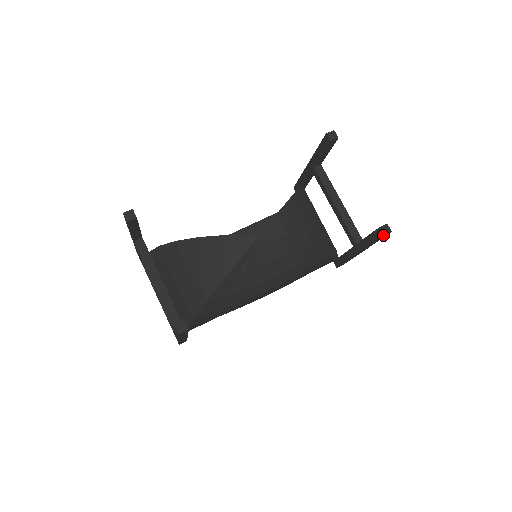
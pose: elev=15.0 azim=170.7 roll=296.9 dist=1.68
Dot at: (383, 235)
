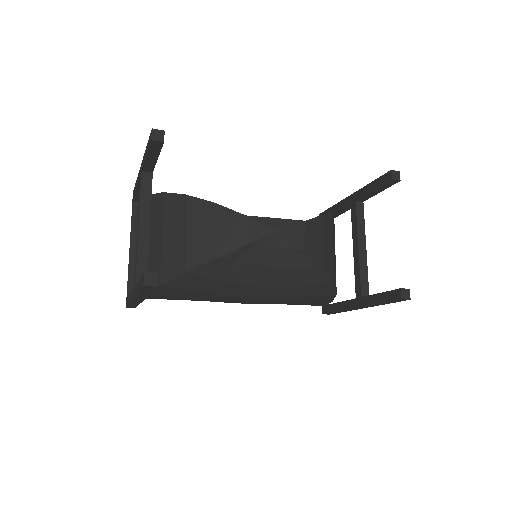
Dot at: (401, 298)
